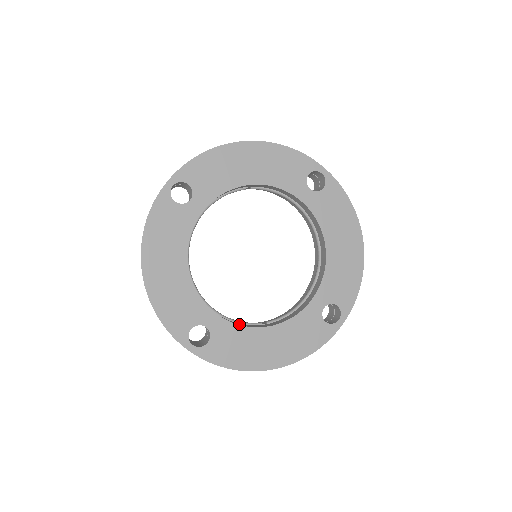
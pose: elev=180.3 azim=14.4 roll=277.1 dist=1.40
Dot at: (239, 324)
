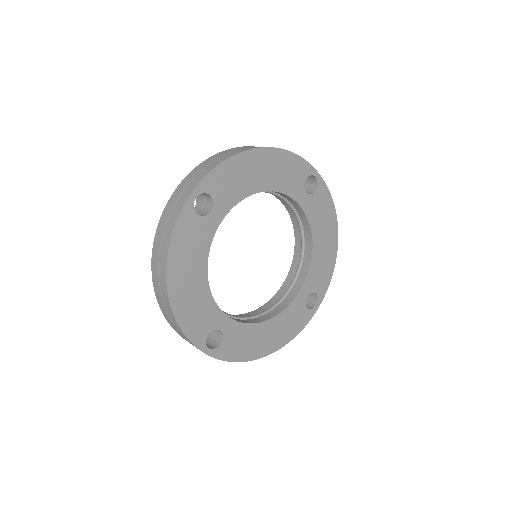
Dot at: (244, 321)
